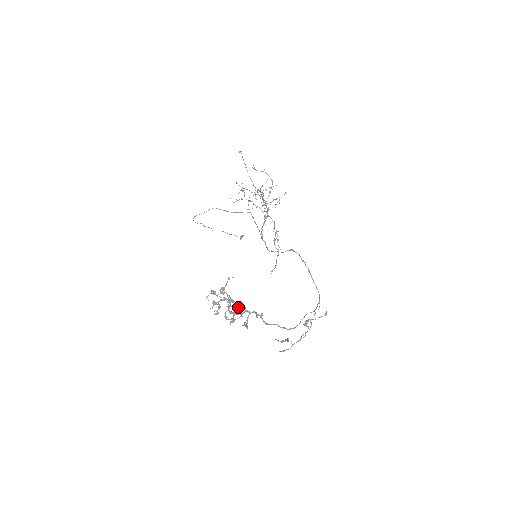
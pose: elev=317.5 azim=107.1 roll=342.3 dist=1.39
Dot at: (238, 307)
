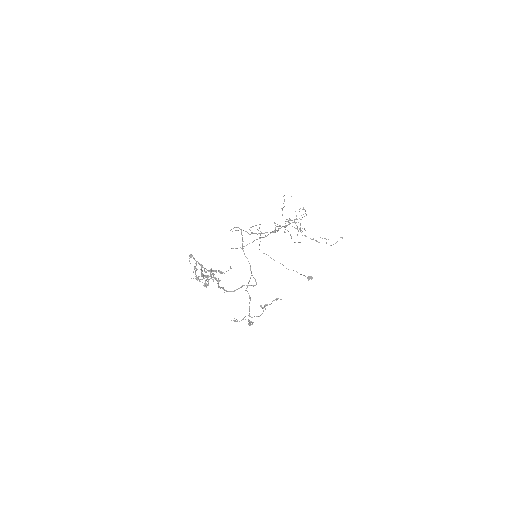
Dot at: (206, 271)
